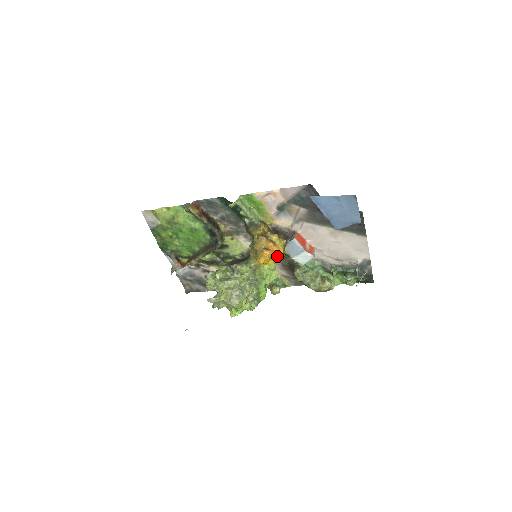
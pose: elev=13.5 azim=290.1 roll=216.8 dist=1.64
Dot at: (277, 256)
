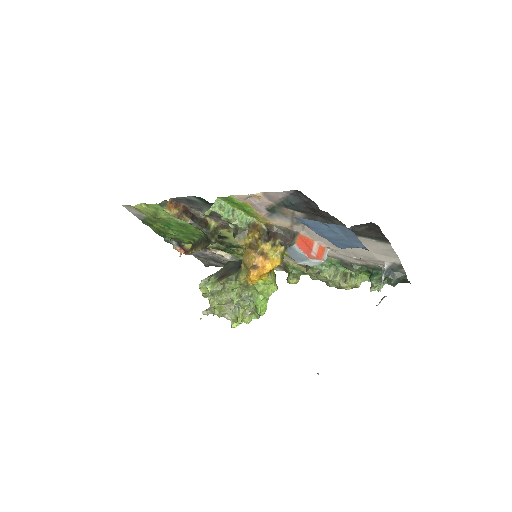
Dot at: occluded
